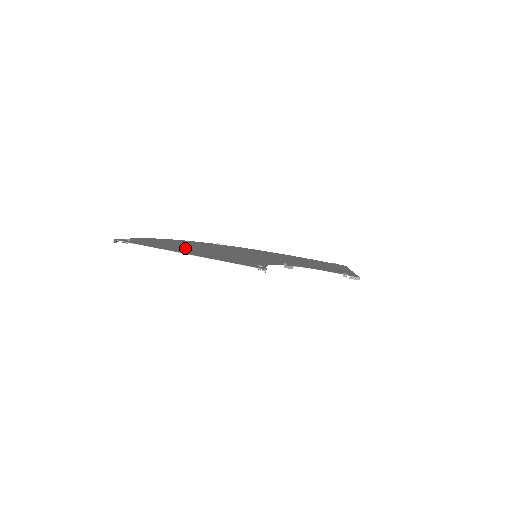
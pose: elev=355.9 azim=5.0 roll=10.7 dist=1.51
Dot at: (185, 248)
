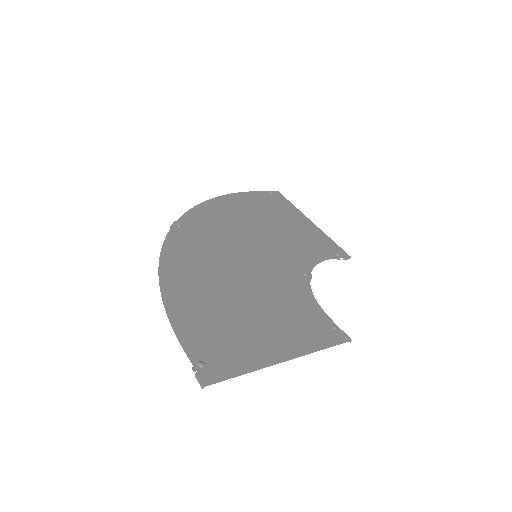
Dot at: (239, 321)
